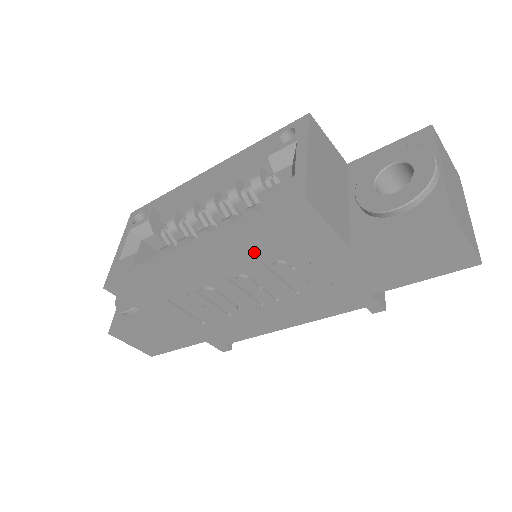
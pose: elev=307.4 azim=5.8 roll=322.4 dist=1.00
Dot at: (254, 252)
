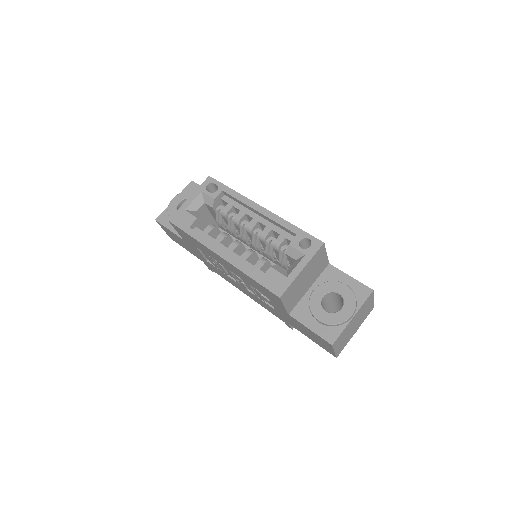
Dot at: (248, 281)
